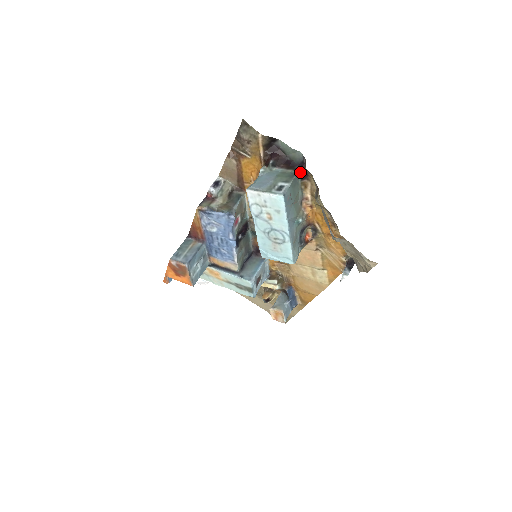
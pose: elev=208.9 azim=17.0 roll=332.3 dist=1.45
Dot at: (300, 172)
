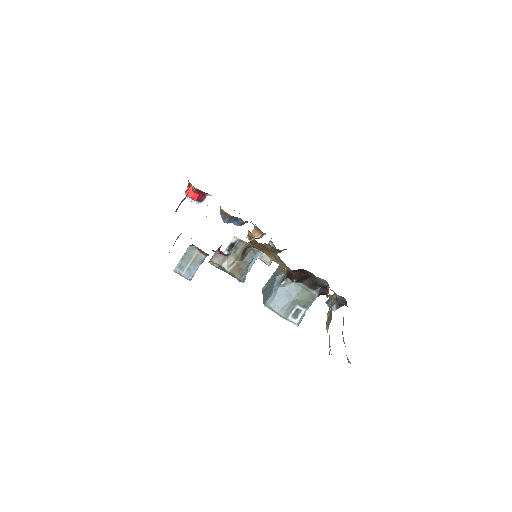
Dot at: occluded
